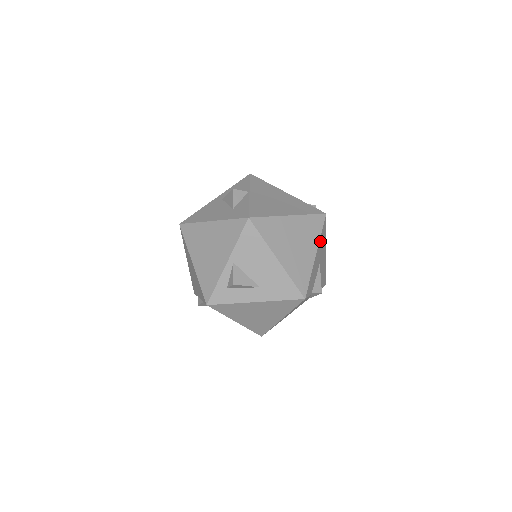
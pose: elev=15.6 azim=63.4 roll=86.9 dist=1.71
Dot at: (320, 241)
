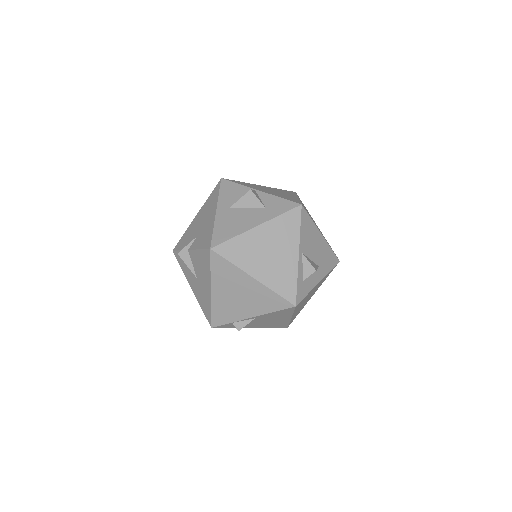
Dot at: occluded
